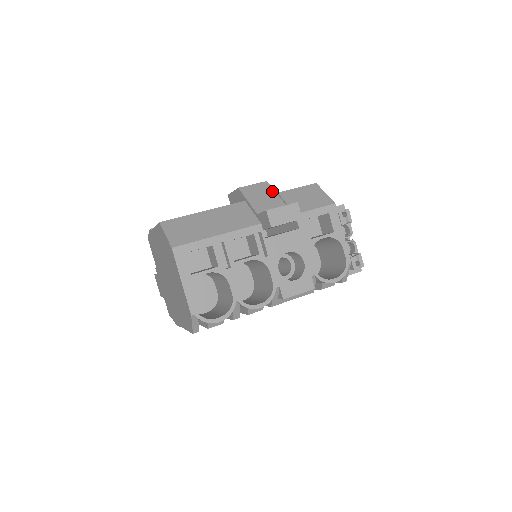
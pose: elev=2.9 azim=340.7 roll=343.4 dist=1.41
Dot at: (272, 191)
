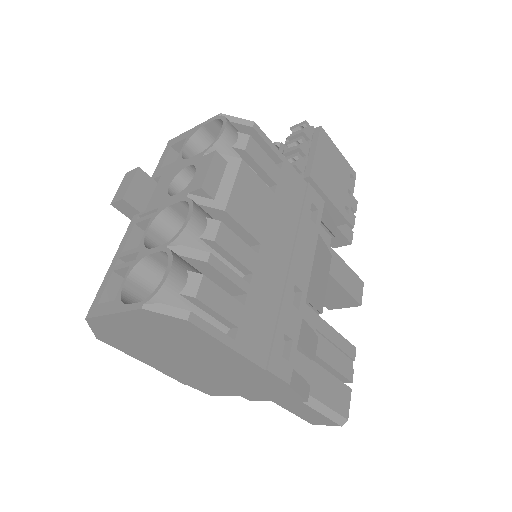
Dot at: occluded
